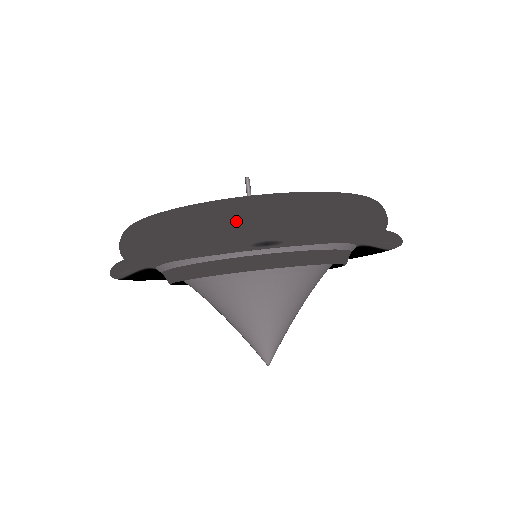
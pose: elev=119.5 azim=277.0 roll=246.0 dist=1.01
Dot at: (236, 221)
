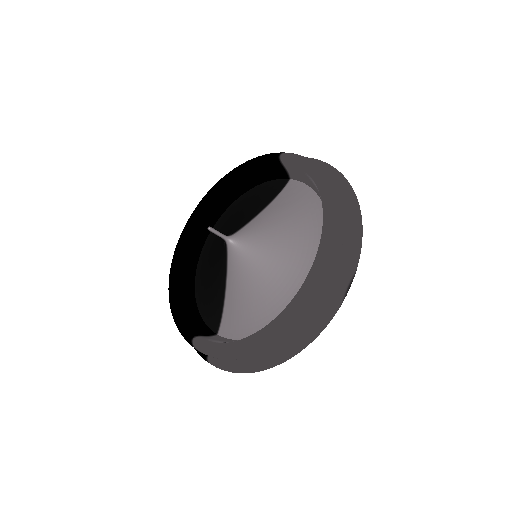
Dot at: (322, 295)
